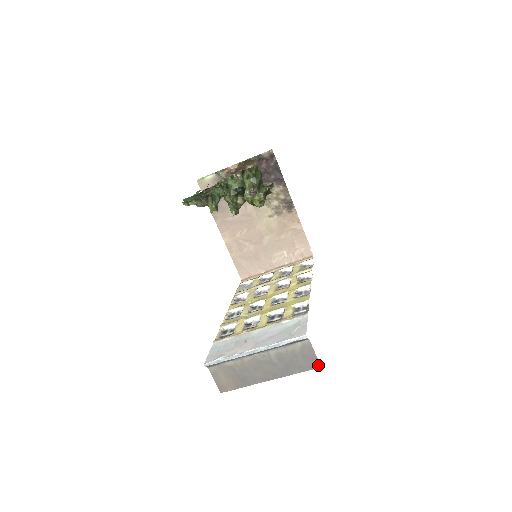
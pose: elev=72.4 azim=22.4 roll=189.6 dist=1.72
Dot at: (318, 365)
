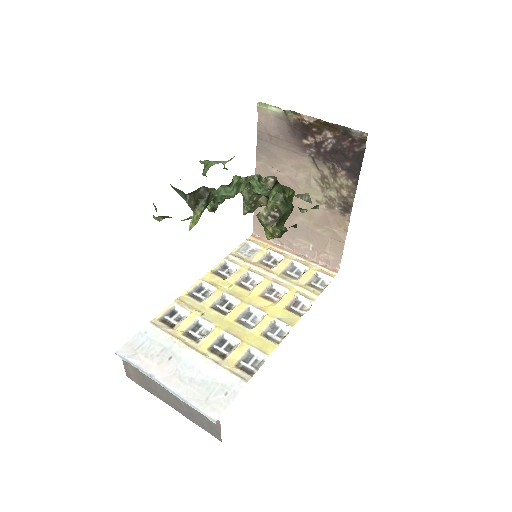
Dot at: (220, 439)
